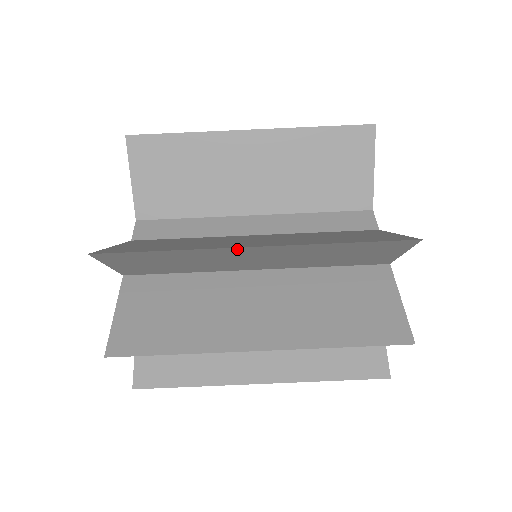
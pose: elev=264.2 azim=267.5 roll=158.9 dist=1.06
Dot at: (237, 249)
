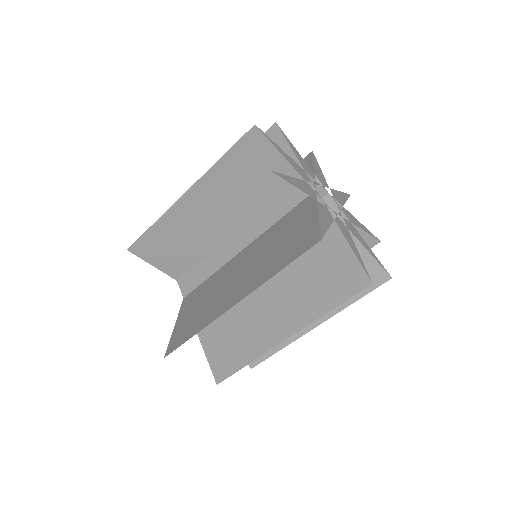
Dot at: (227, 310)
